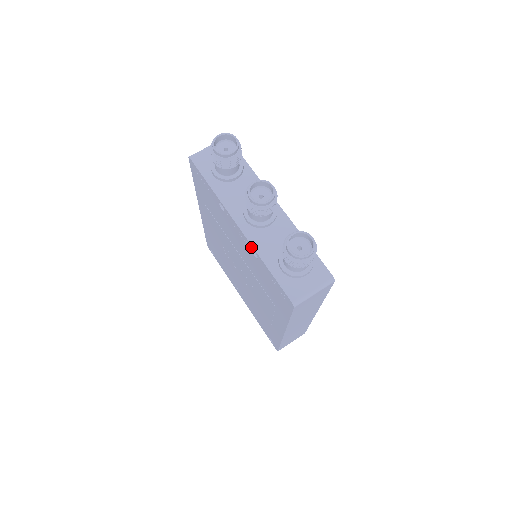
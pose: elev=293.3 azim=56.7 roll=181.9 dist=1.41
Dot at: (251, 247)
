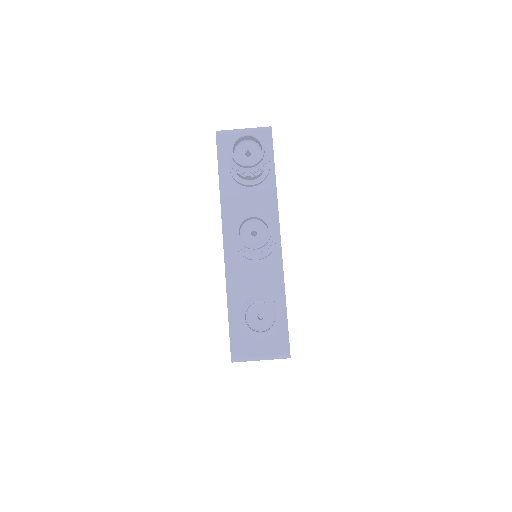
Dot at: (225, 273)
